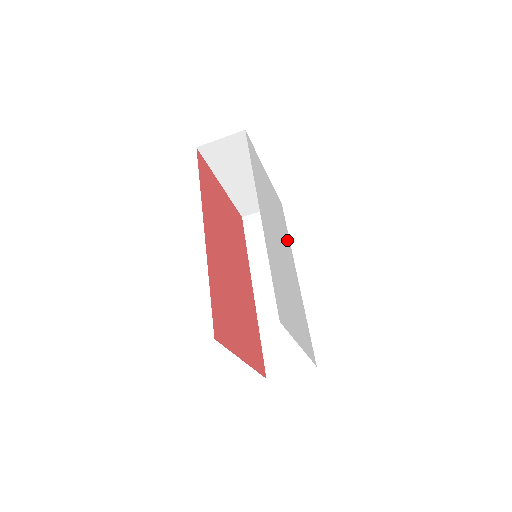
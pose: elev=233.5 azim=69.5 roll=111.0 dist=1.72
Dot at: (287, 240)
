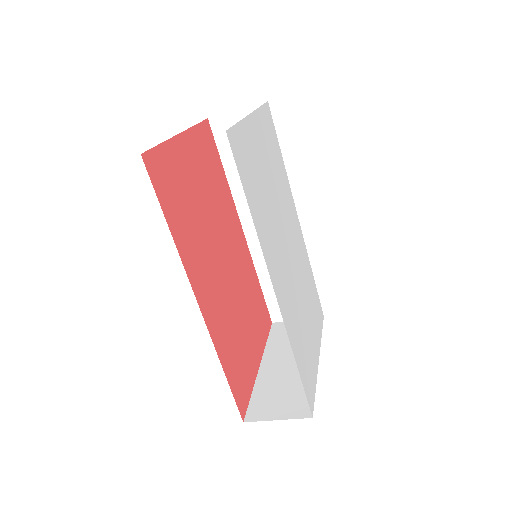
Dot at: (284, 182)
